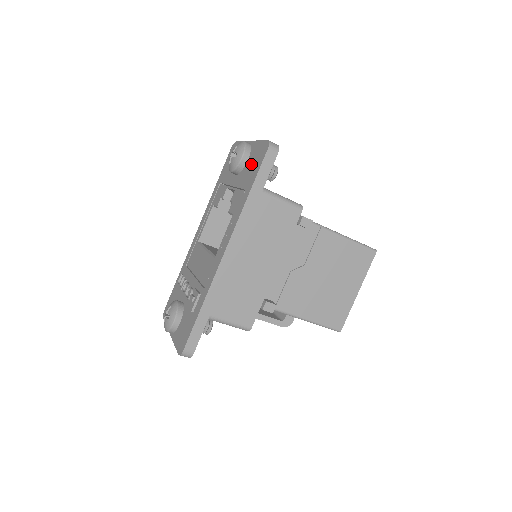
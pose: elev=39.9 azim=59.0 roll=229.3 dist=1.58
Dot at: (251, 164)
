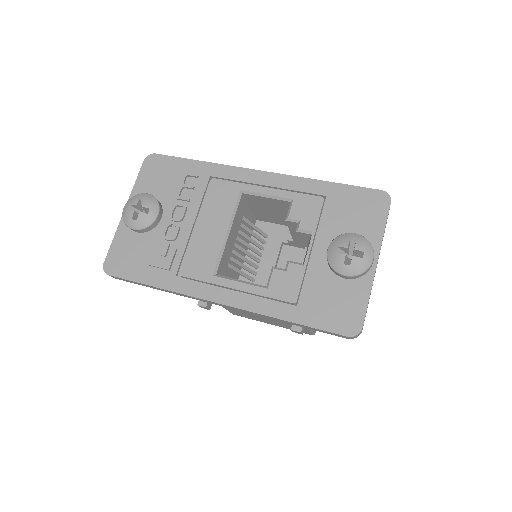
Dot at: (334, 297)
